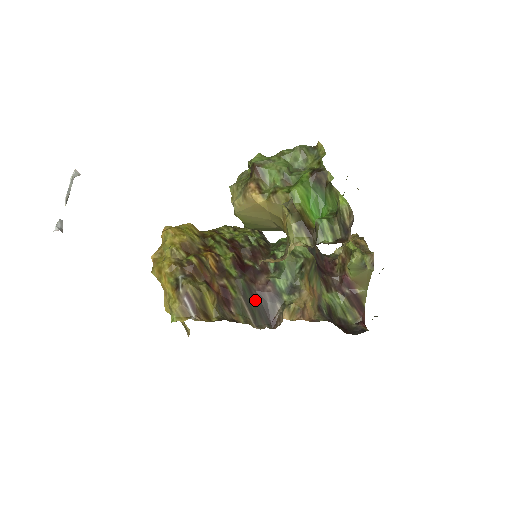
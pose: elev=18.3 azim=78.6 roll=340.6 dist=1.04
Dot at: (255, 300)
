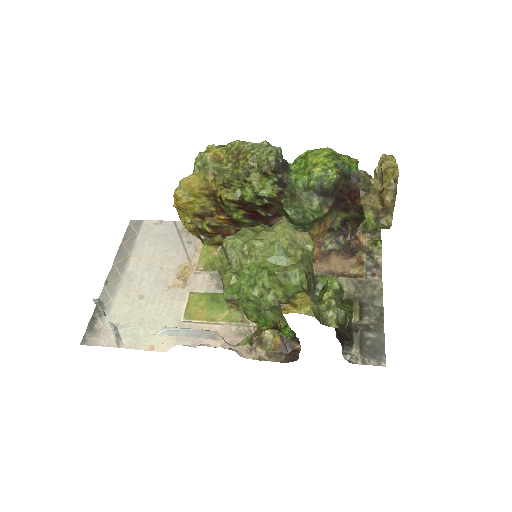
Dot at: occluded
